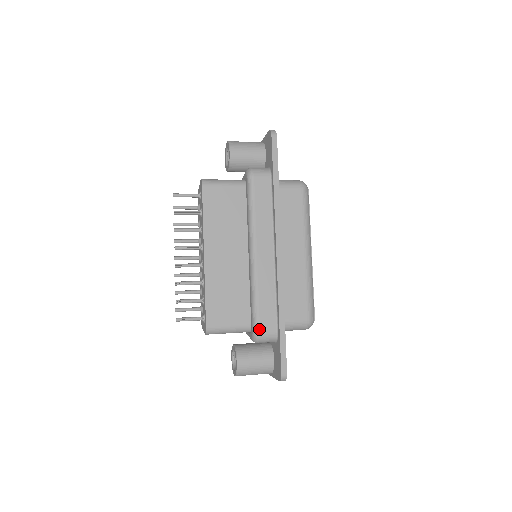
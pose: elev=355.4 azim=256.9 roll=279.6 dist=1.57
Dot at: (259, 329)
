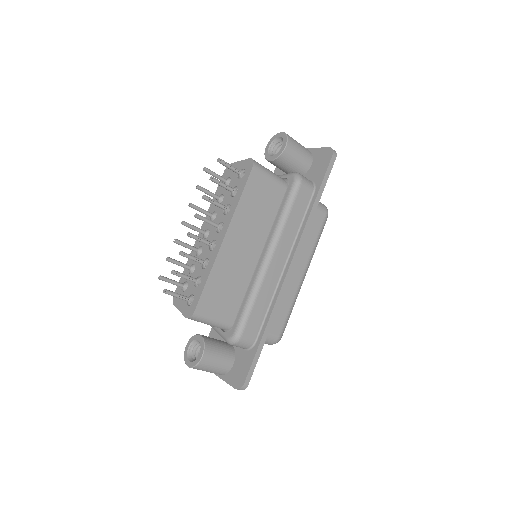
Dot at: (242, 333)
